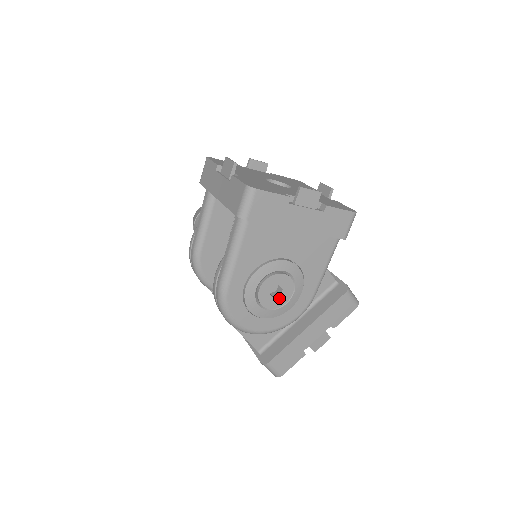
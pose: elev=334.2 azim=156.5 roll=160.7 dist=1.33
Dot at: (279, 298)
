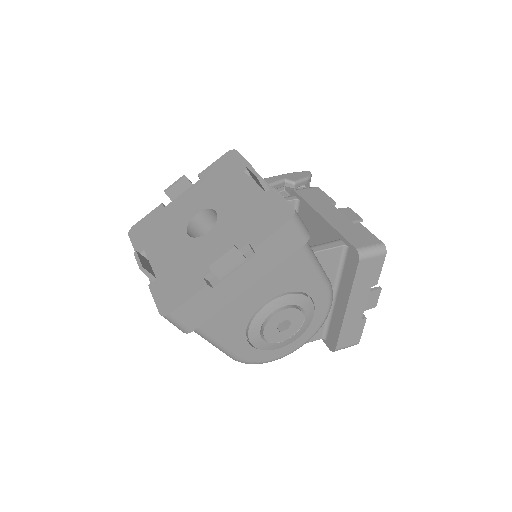
Dot at: (292, 325)
